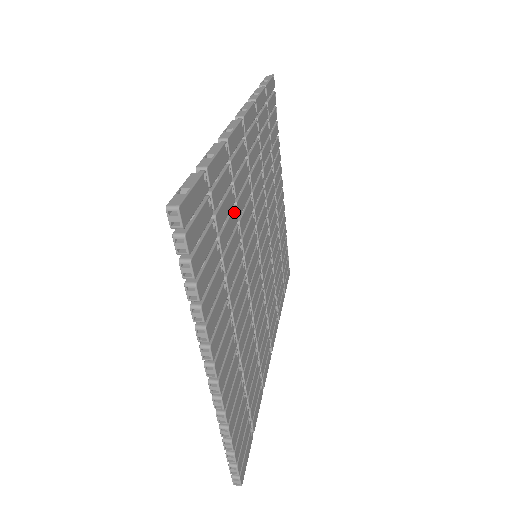
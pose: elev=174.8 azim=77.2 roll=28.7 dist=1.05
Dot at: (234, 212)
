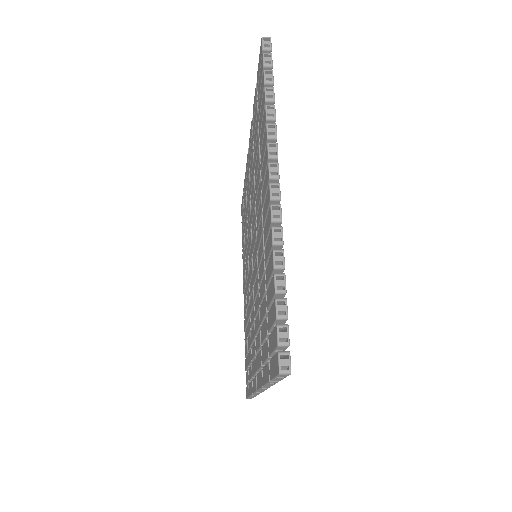
Dot at: occluded
